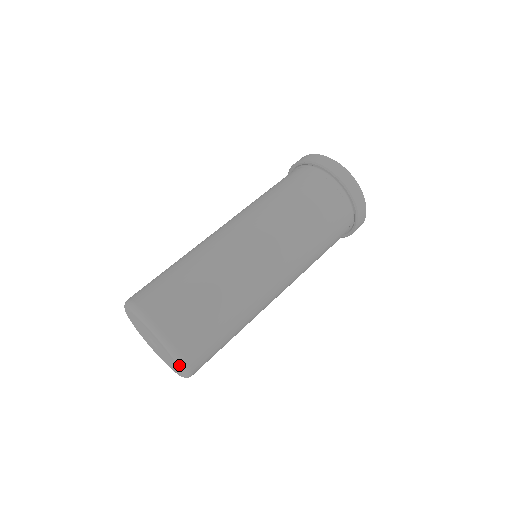
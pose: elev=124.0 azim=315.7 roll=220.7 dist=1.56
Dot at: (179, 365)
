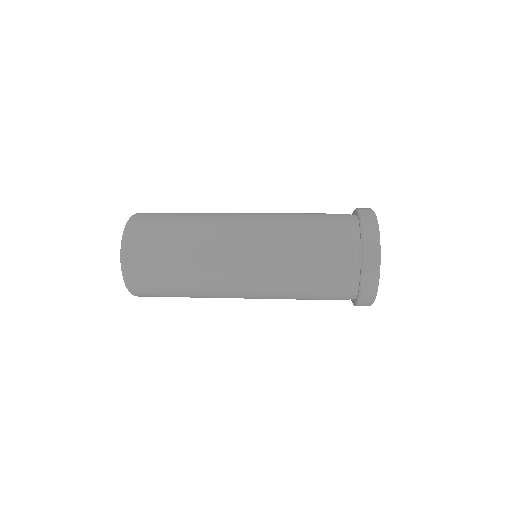
Dot at: (123, 232)
